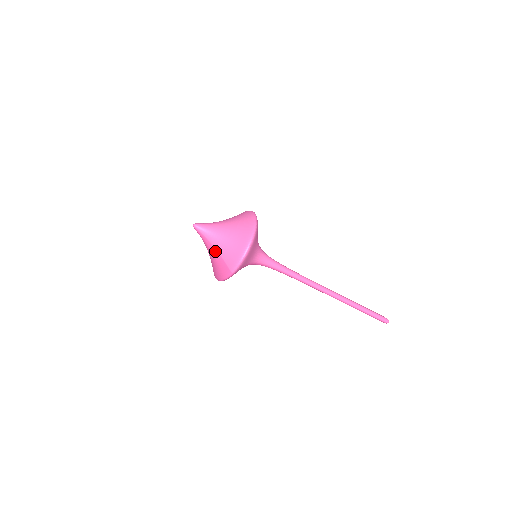
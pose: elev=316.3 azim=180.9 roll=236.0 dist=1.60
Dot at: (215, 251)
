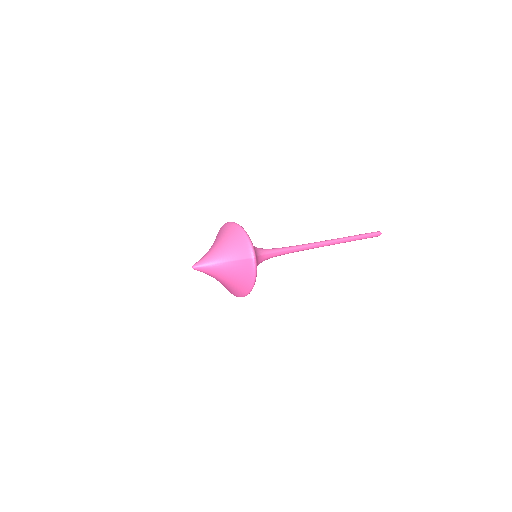
Dot at: (227, 264)
